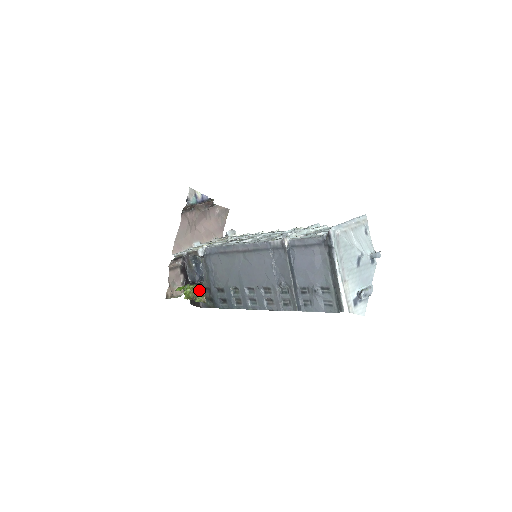
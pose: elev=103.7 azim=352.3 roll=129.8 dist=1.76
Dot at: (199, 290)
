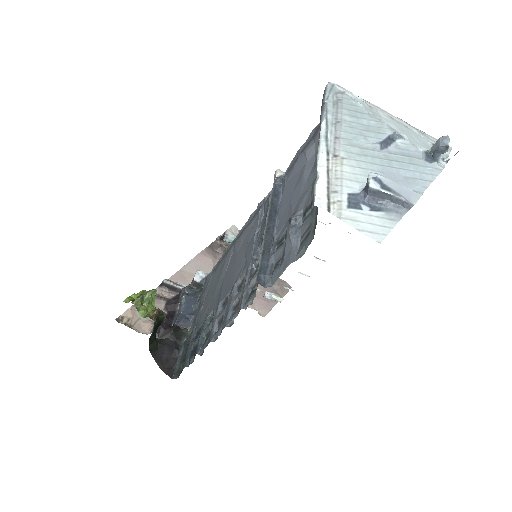
Dot at: occluded
